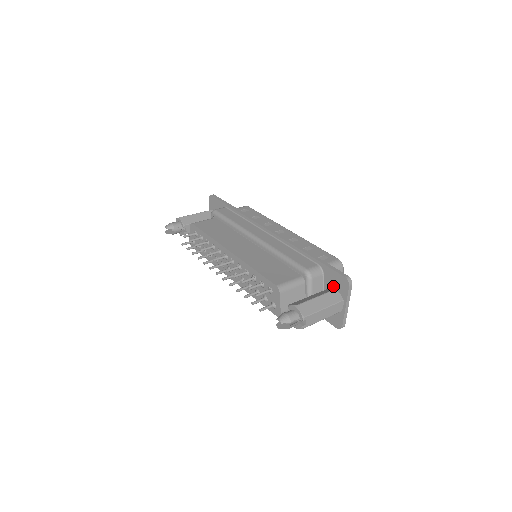
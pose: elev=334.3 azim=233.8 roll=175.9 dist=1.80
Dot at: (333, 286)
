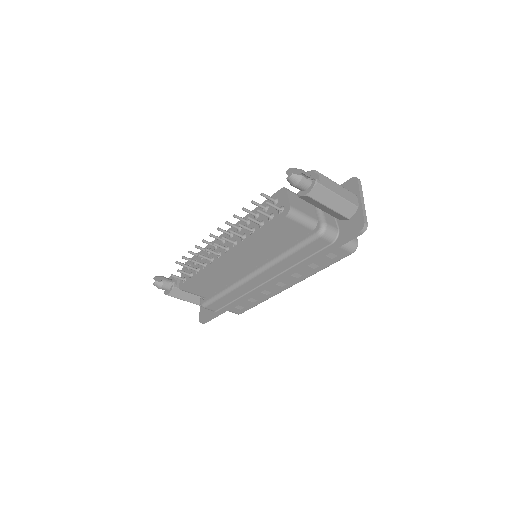
Dot at: occluded
